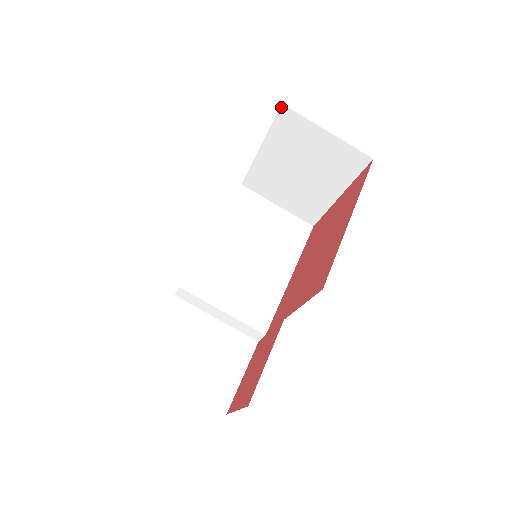
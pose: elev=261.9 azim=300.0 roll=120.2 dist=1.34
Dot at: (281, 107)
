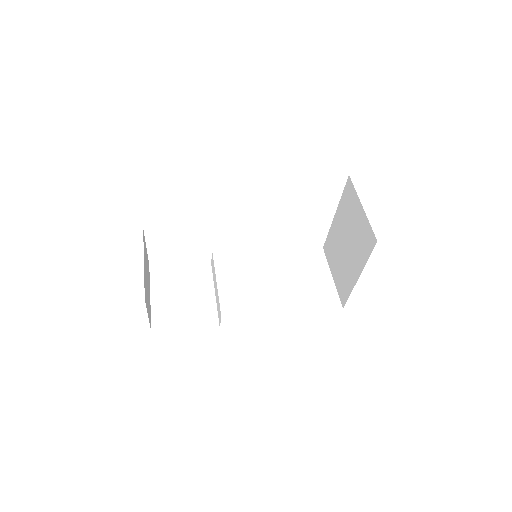
Dot at: (348, 178)
